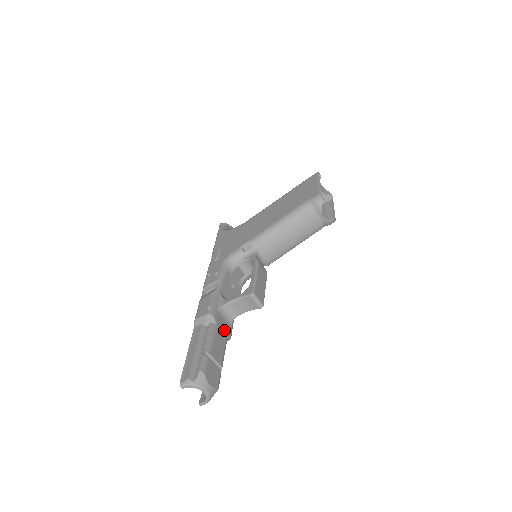
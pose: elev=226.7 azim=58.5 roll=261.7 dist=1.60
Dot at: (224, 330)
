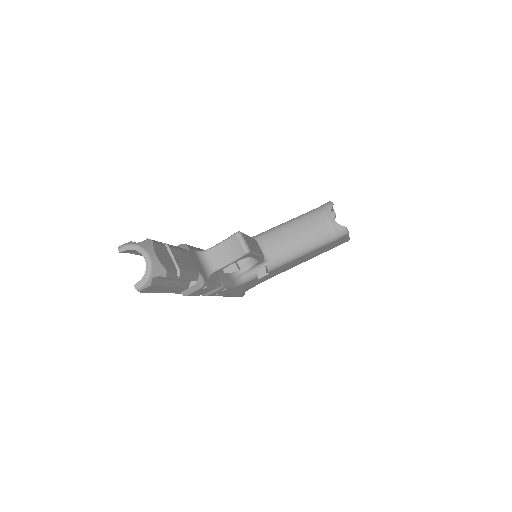
Dot at: (197, 265)
